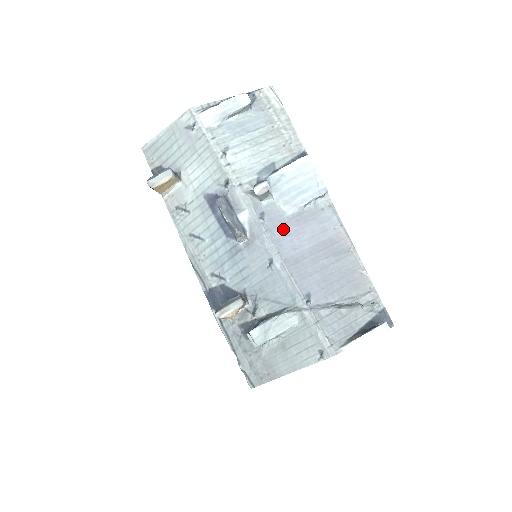
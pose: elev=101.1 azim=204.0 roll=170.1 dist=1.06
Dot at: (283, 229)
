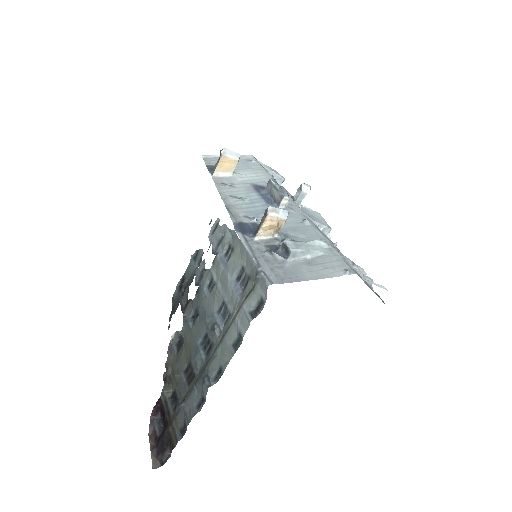
Dot at: occluded
